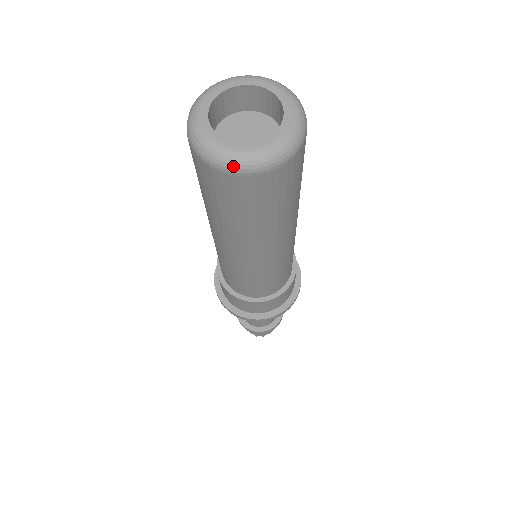
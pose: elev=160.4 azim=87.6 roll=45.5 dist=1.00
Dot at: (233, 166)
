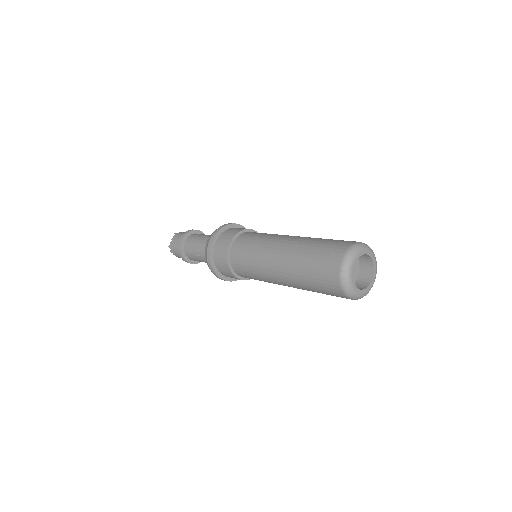
Dot at: occluded
